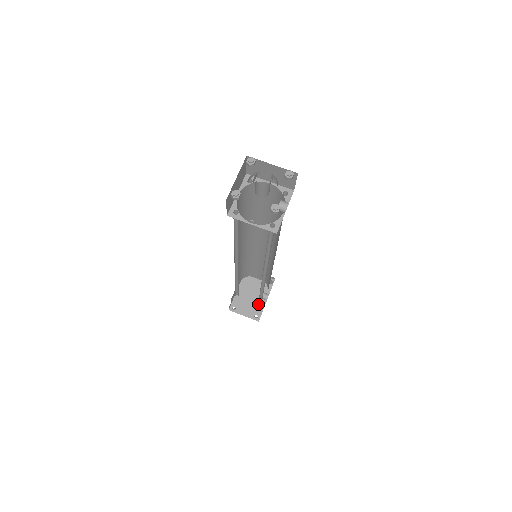
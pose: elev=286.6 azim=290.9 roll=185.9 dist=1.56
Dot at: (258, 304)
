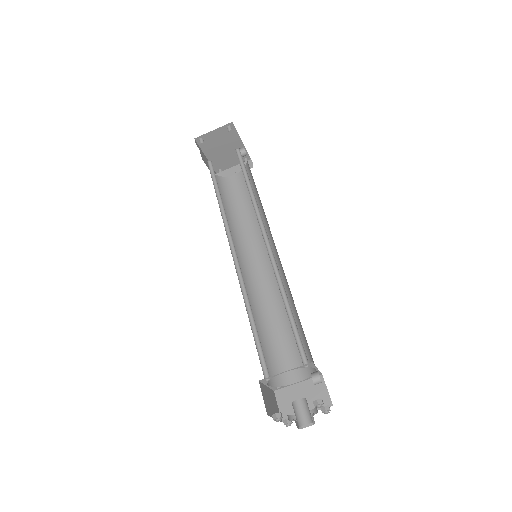
Dot at: occluded
